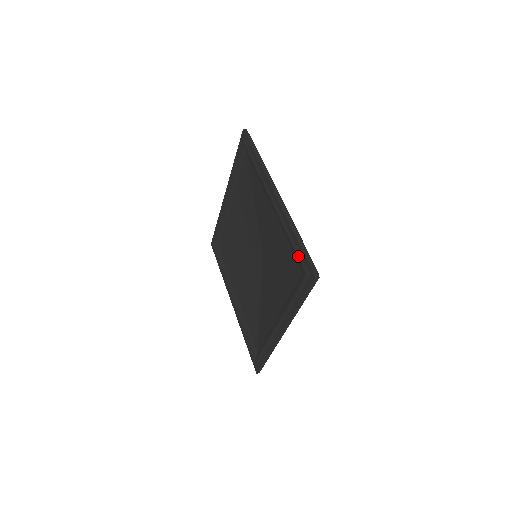
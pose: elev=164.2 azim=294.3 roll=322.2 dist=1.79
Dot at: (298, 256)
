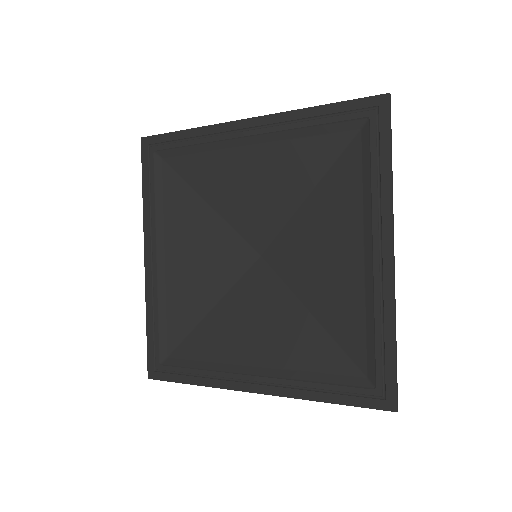
Dot at: (380, 361)
